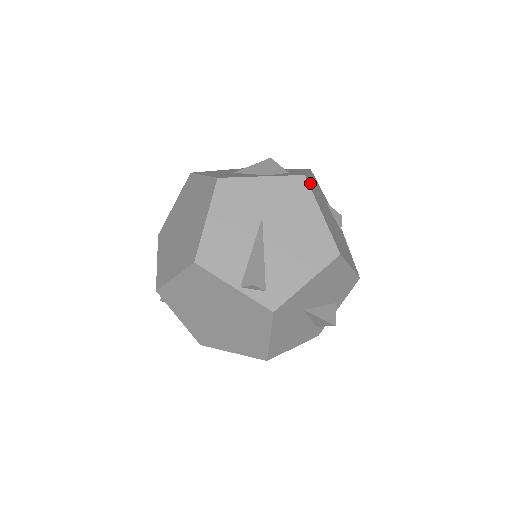
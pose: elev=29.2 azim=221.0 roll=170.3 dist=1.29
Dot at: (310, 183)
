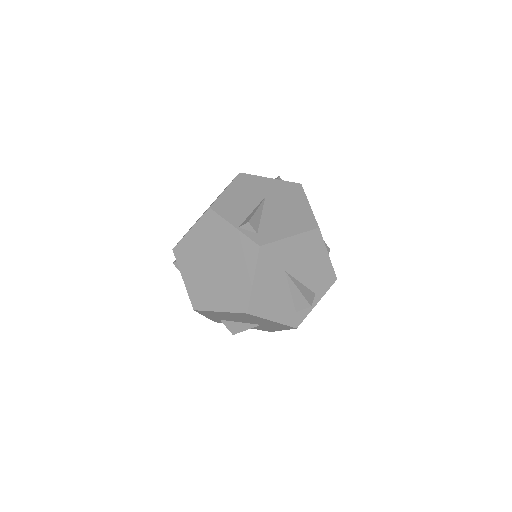
Dot at: occluded
